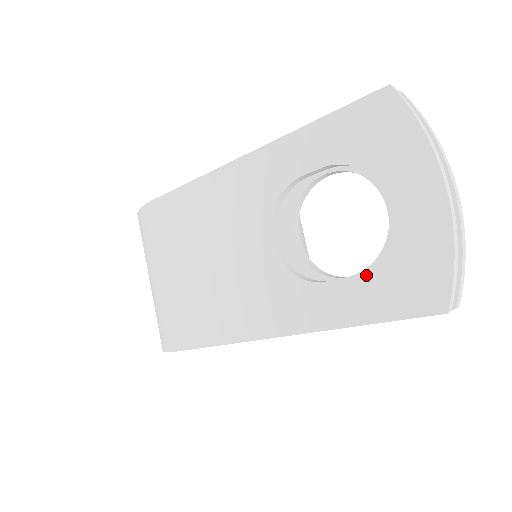
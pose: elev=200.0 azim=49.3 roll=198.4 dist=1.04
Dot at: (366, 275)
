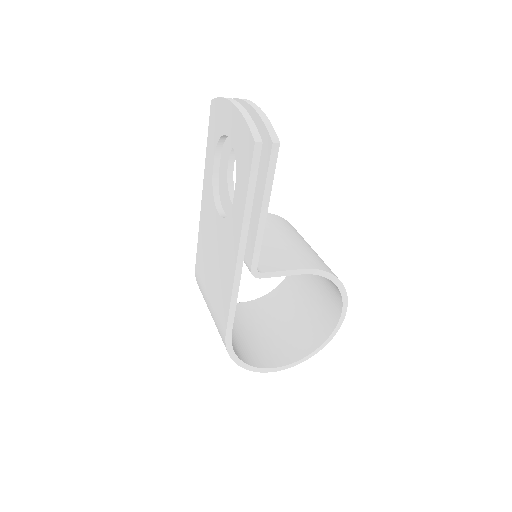
Dot at: (237, 173)
